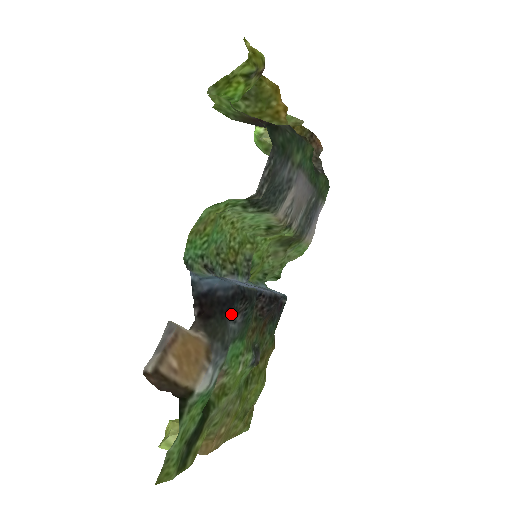
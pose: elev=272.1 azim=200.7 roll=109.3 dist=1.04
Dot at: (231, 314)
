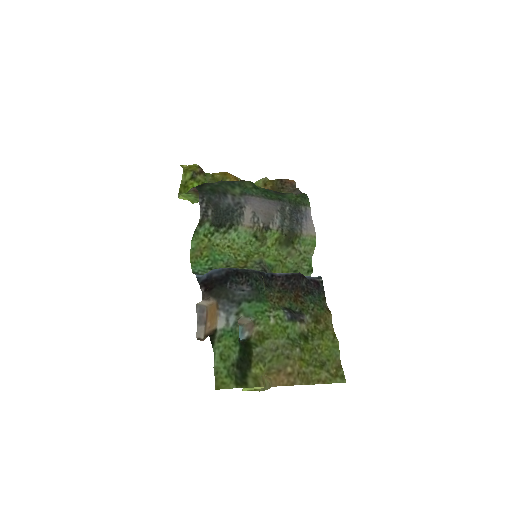
Dot at: (232, 285)
